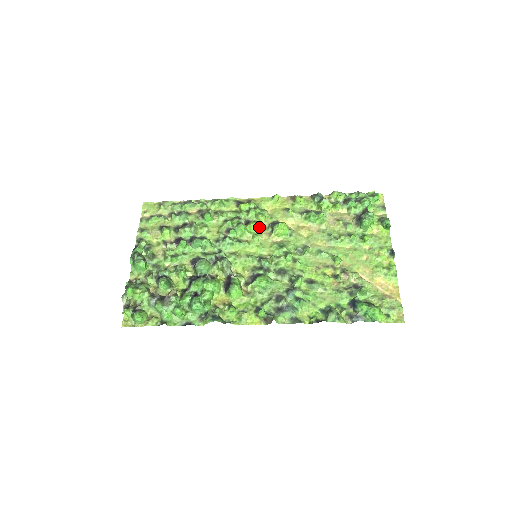
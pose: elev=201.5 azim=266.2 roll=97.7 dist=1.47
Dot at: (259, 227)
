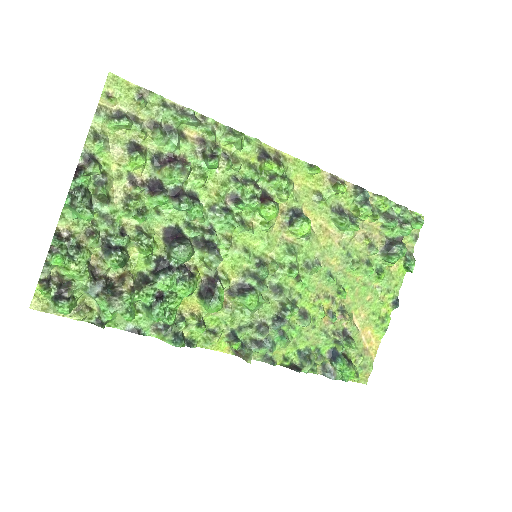
Dot at: (277, 215)
